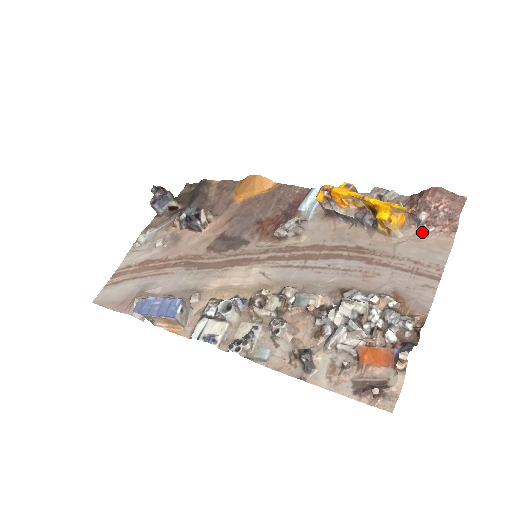
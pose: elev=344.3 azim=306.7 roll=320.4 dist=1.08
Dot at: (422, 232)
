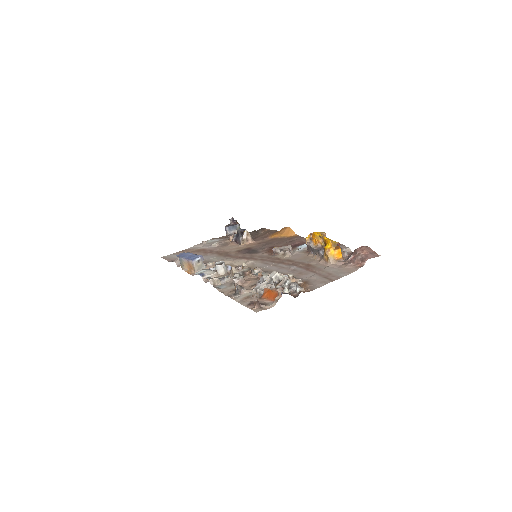
Dot at: (345, 264)
